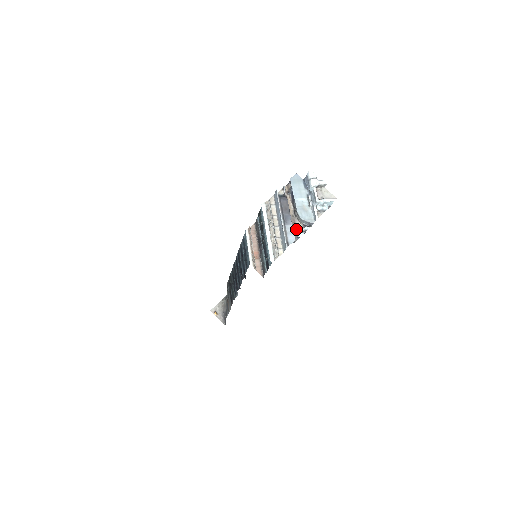
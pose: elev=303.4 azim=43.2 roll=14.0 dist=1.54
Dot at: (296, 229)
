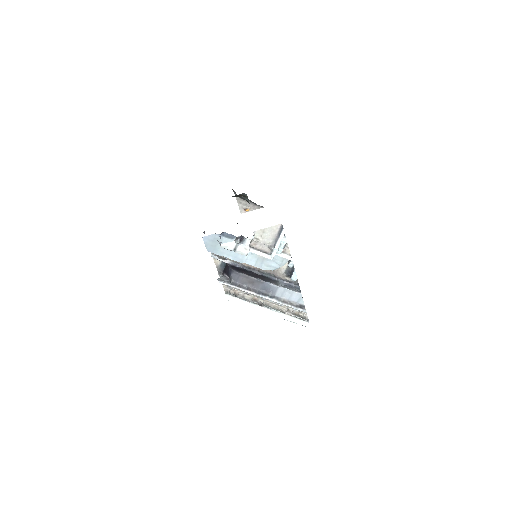
Dot at: (281, 271)
